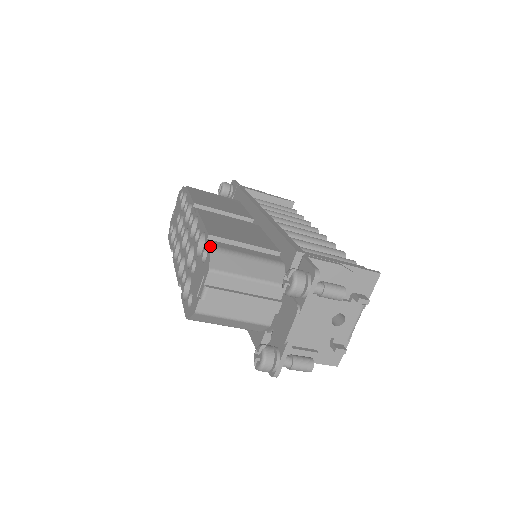
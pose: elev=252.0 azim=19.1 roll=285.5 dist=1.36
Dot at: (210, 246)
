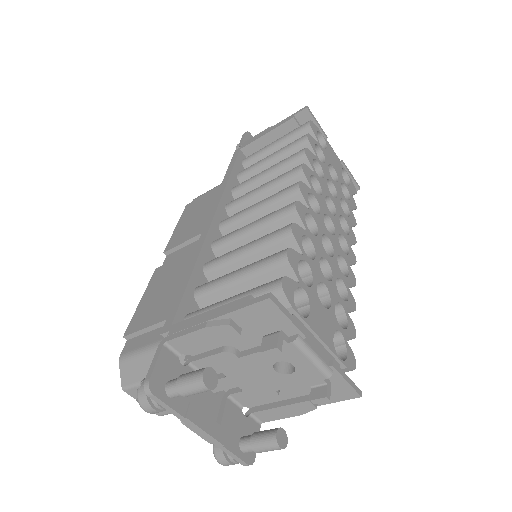
Dot at: (119, 358)
